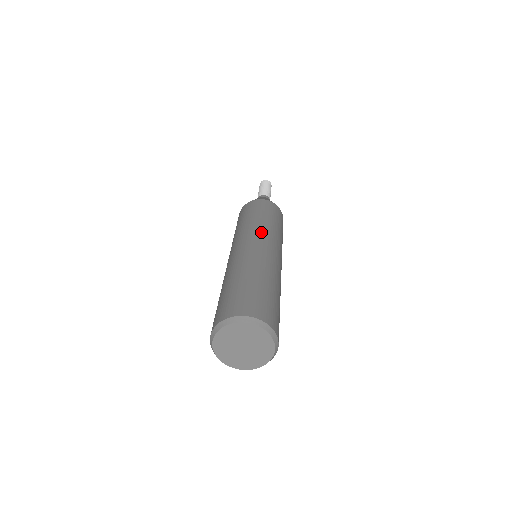
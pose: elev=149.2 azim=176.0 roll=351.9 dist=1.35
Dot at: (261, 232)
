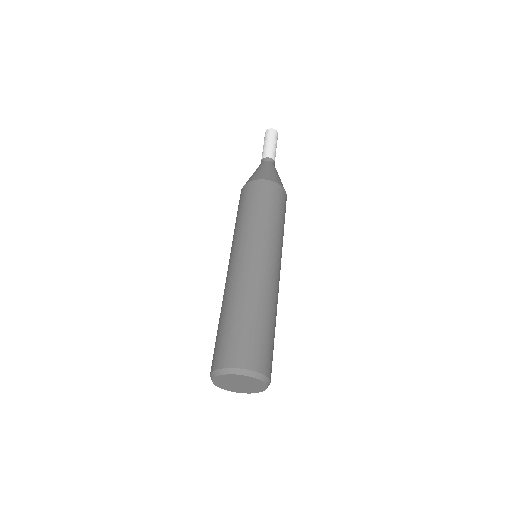
Dot at: (260, 239)
